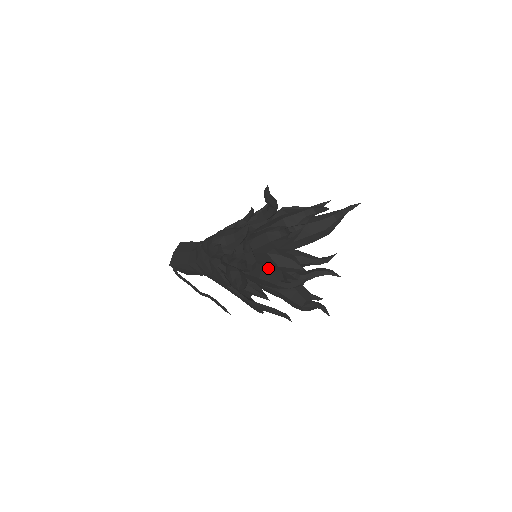
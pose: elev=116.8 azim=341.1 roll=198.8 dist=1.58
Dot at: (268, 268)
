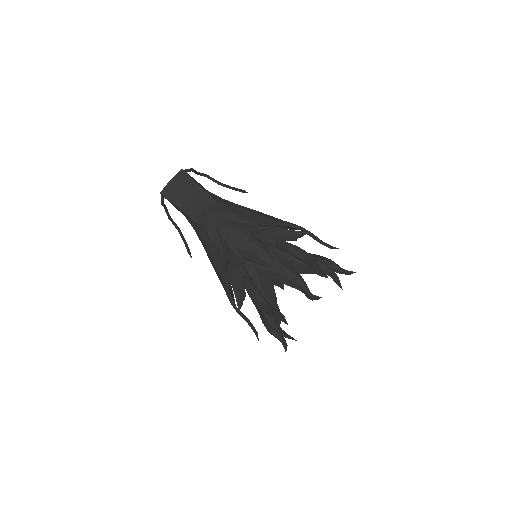
Dot at: occluded
